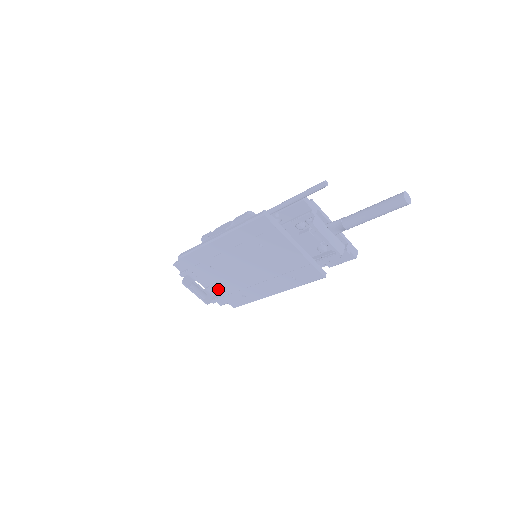
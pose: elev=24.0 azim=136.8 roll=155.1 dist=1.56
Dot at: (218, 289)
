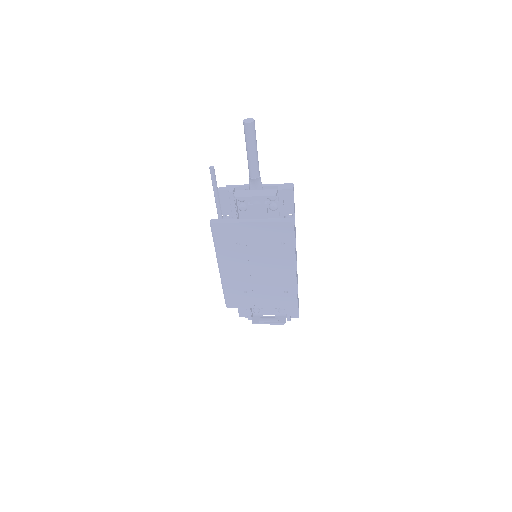
Dot at: (270, 304)
